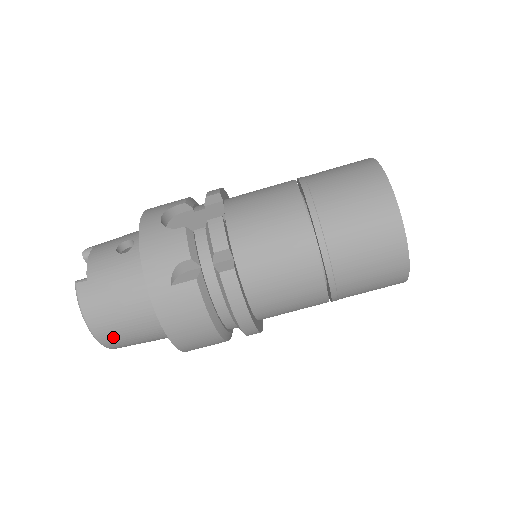
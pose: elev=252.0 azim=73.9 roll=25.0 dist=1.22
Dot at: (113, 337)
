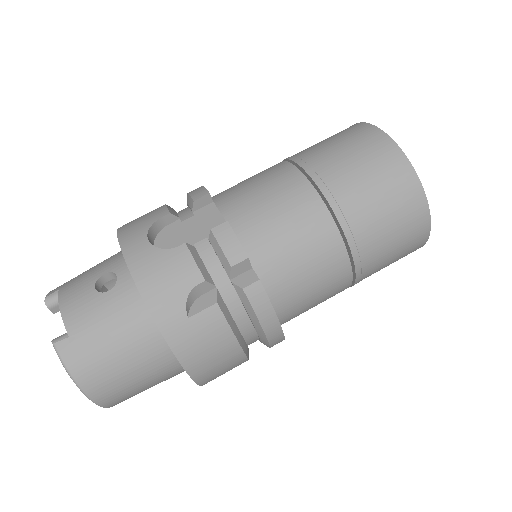
Dot at: (116, 395)
